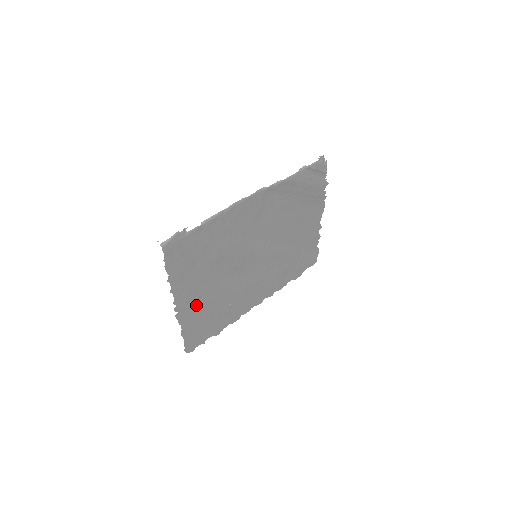
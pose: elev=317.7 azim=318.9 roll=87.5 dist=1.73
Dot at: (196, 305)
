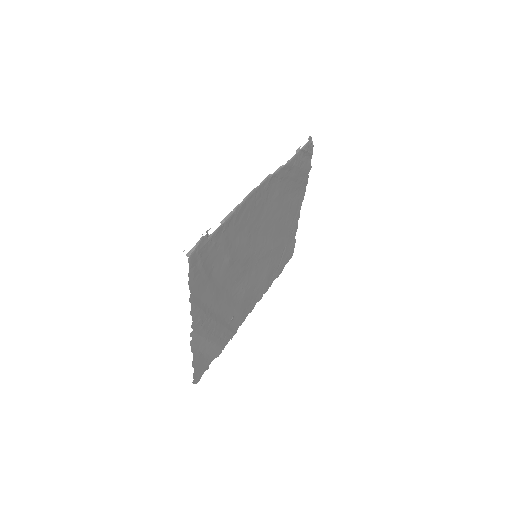
Dot at: (208, 325)
